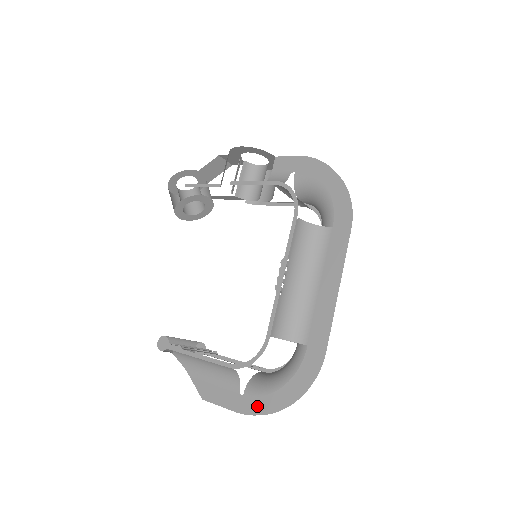
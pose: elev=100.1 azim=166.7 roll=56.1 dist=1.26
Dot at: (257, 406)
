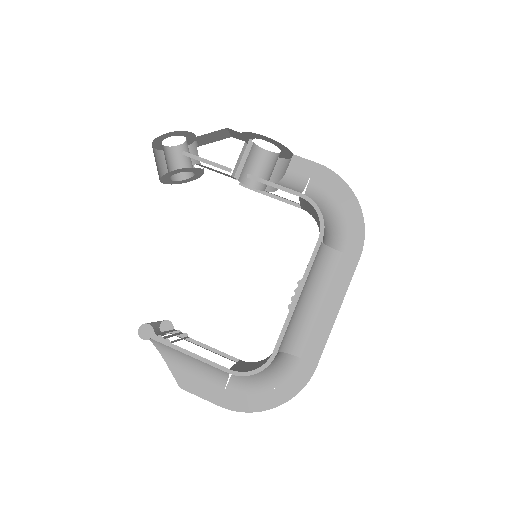
Dot at: (243, 404)
